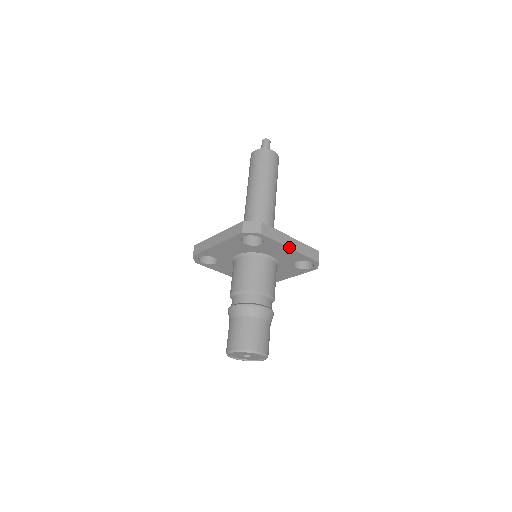
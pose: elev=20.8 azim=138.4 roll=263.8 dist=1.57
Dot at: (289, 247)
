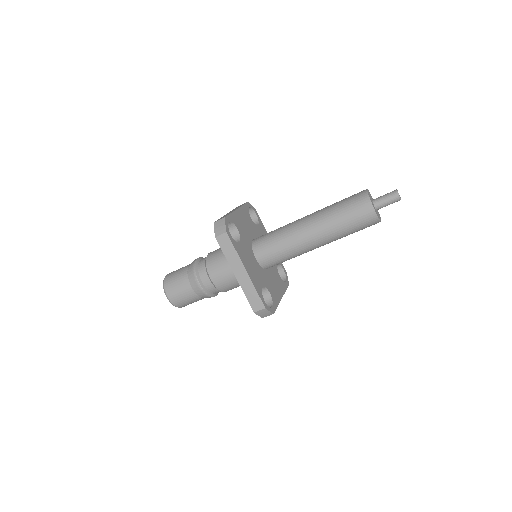
Dot at: (234, 272)
